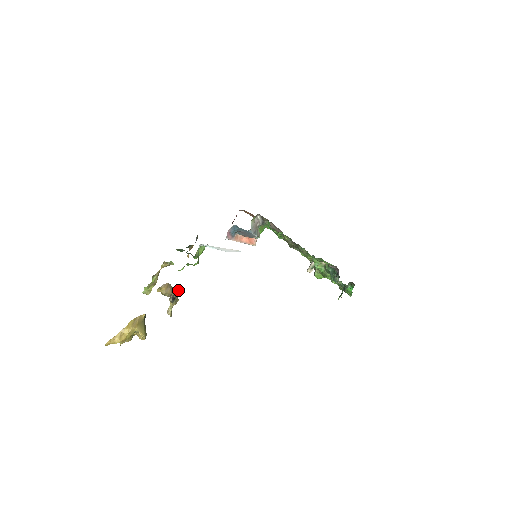
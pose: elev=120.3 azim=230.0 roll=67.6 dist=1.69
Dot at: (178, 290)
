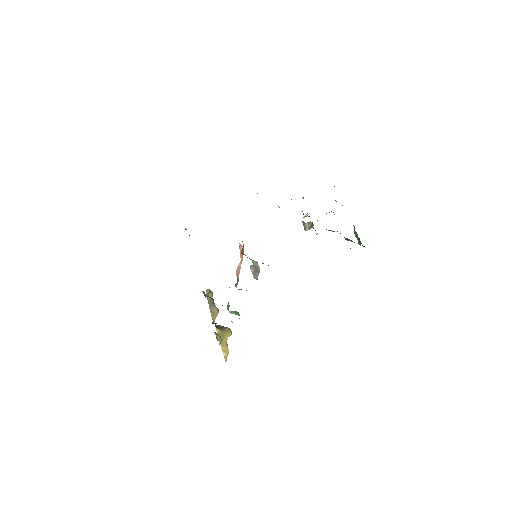
Dot at: (210, 295)
